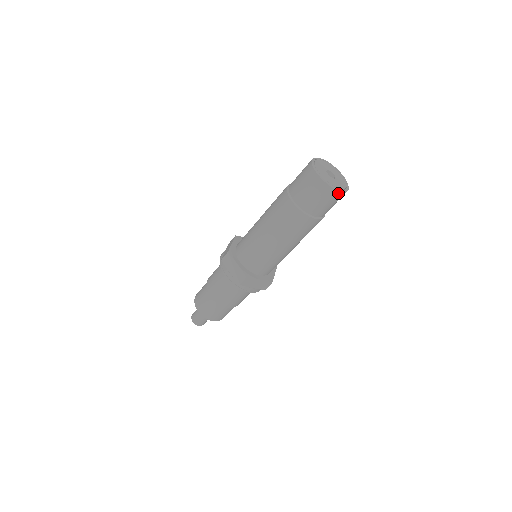
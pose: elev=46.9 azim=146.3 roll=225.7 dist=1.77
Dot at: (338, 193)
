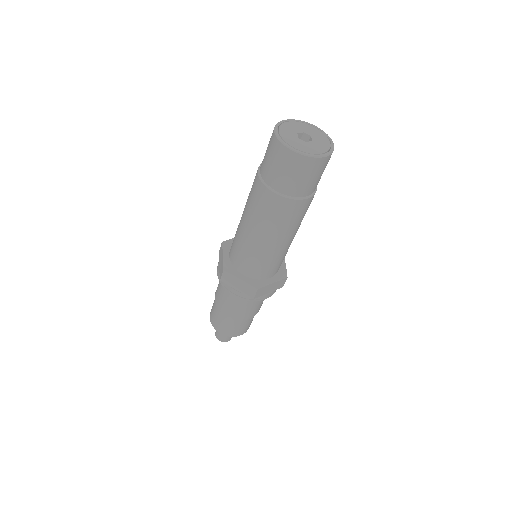
Dot at: (325, 159)
